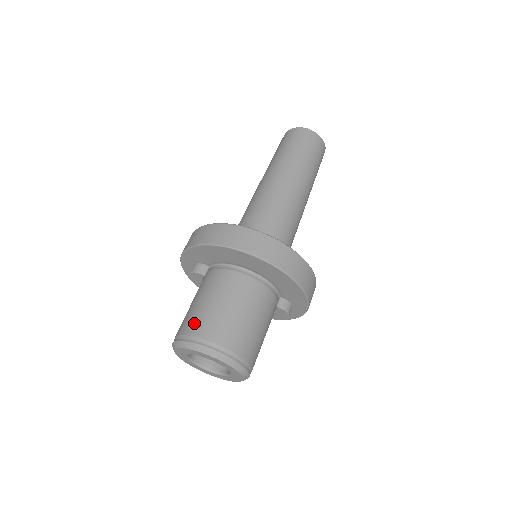
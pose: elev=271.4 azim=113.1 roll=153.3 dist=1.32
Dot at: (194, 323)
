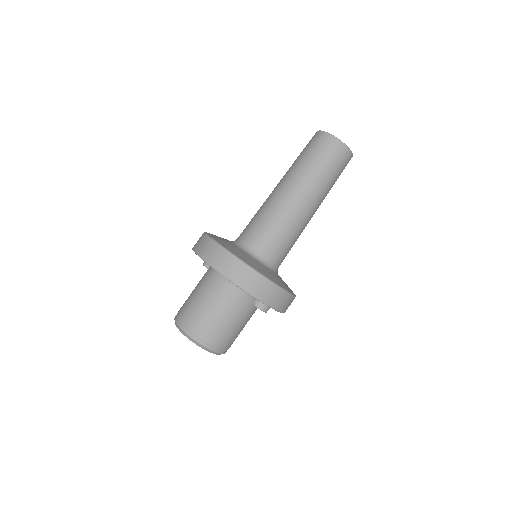
Dot at: (183, 307)
